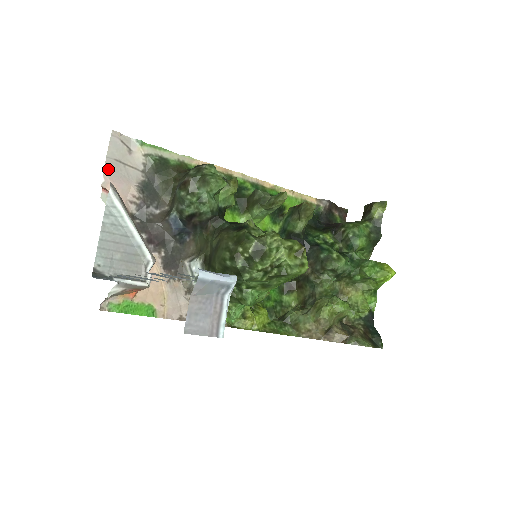
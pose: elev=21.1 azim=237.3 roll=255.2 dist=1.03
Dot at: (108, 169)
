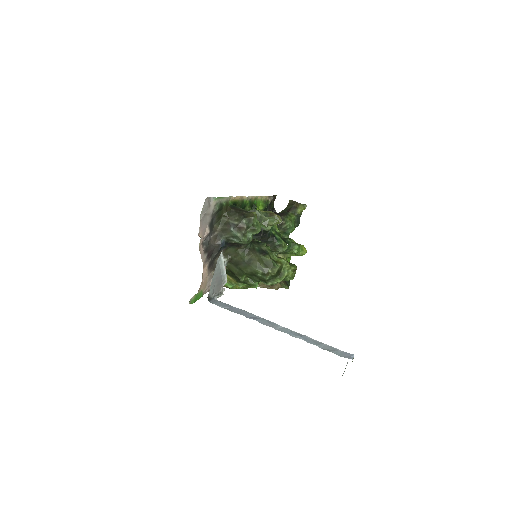
Dot at: (201, 222)
